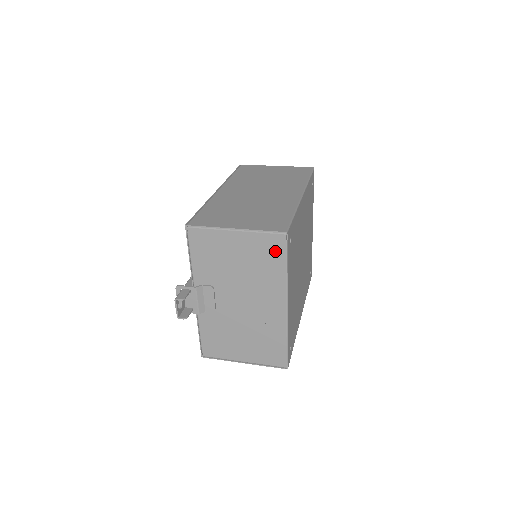
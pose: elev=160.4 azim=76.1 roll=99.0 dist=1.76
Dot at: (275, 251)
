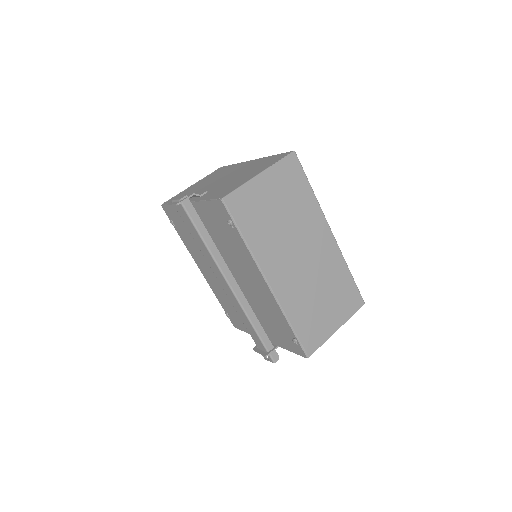
Dot at: occluded
